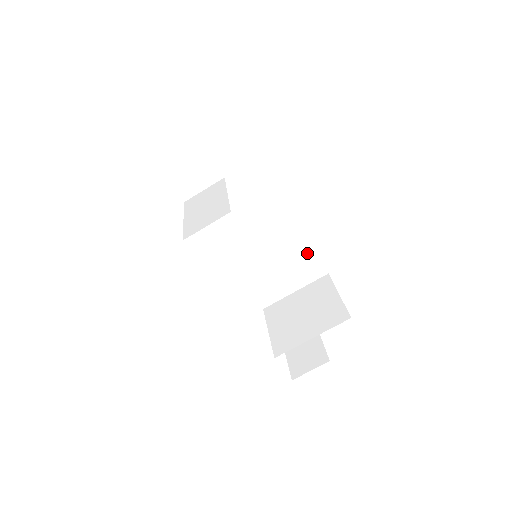
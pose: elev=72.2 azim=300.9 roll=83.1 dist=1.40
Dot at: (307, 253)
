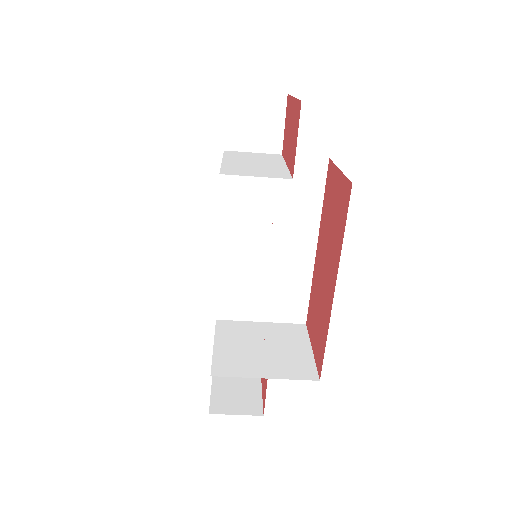
Dot at: (301, 289)
